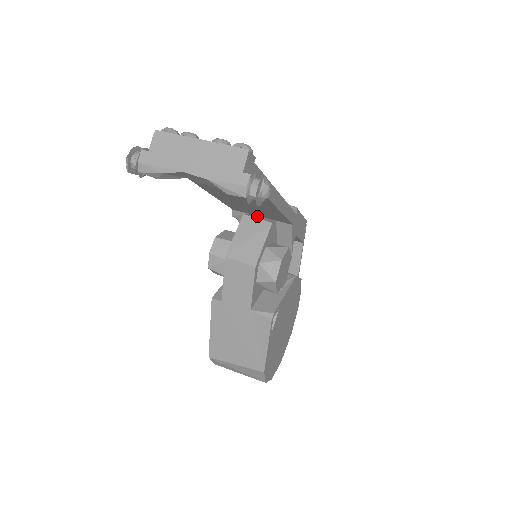
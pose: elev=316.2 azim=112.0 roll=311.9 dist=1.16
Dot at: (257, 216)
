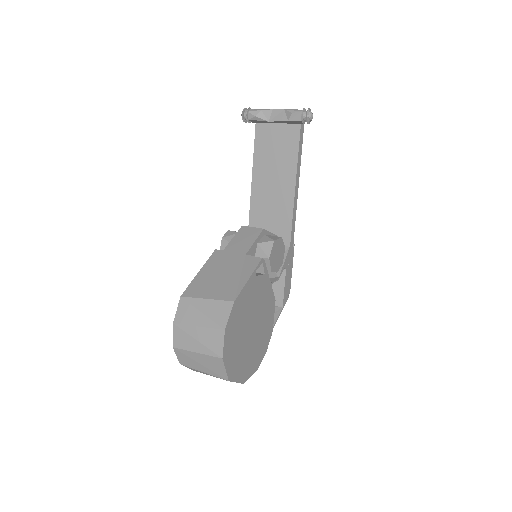
Dot at: occluded
